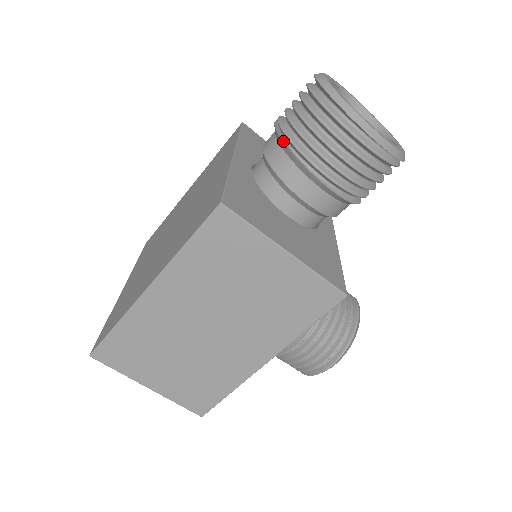
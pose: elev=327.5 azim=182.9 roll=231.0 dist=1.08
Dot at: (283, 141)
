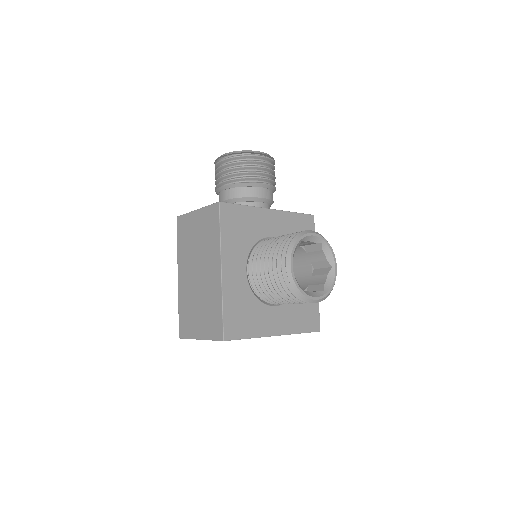
Dot at: occluded
